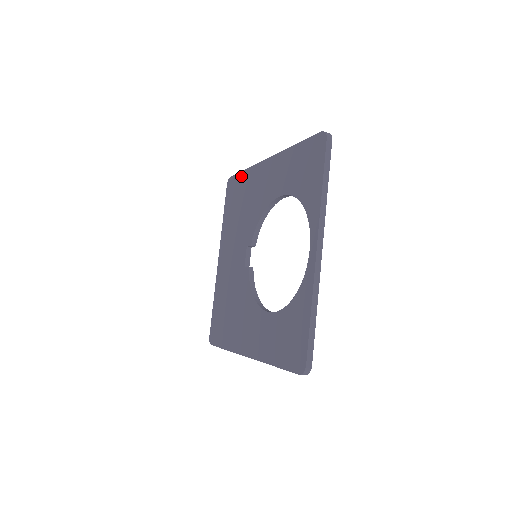
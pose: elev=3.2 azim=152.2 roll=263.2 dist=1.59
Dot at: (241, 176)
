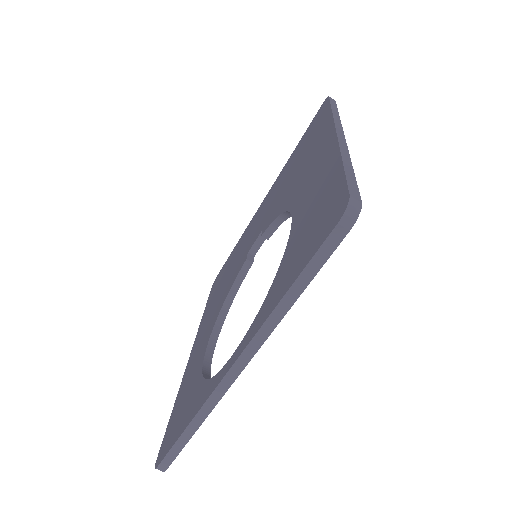
Dot at: (325, 113)
